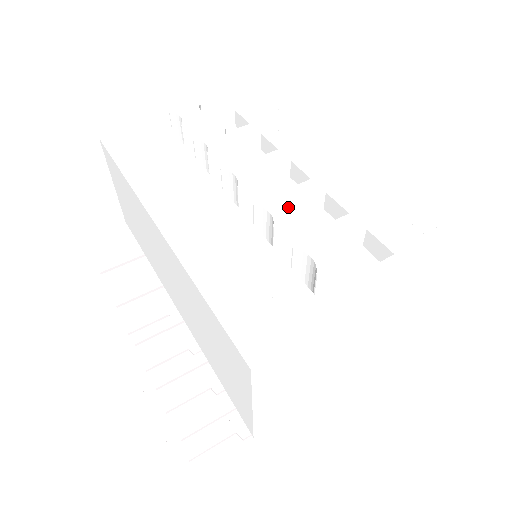
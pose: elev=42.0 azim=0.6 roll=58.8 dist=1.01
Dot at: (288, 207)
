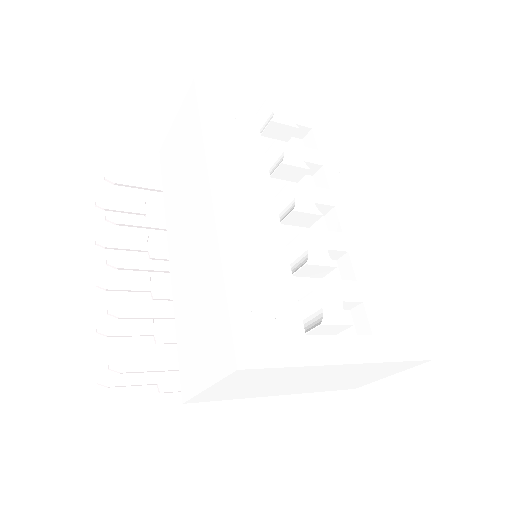
Dot at: (323, 253)
